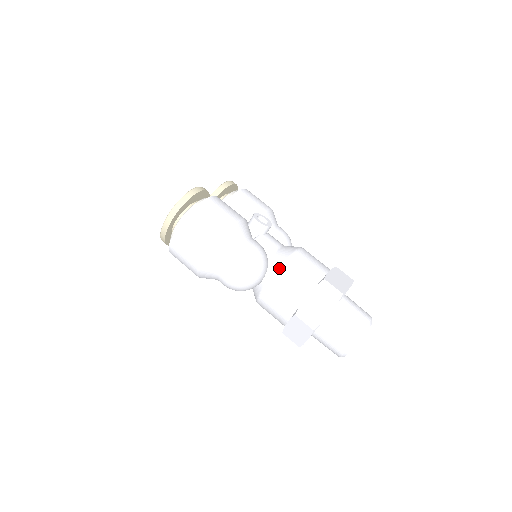
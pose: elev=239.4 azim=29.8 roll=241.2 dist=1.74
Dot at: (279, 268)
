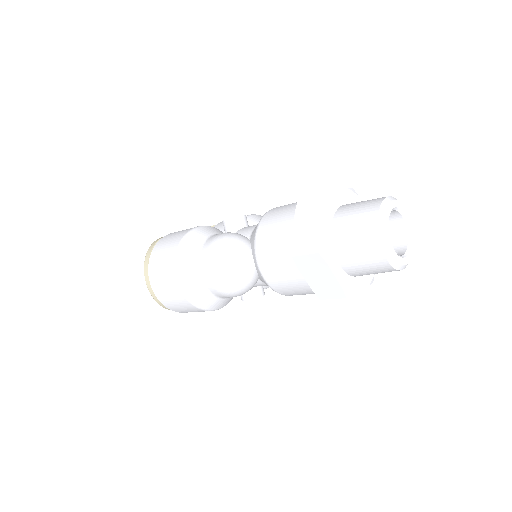
Dot at: (255, 233)
